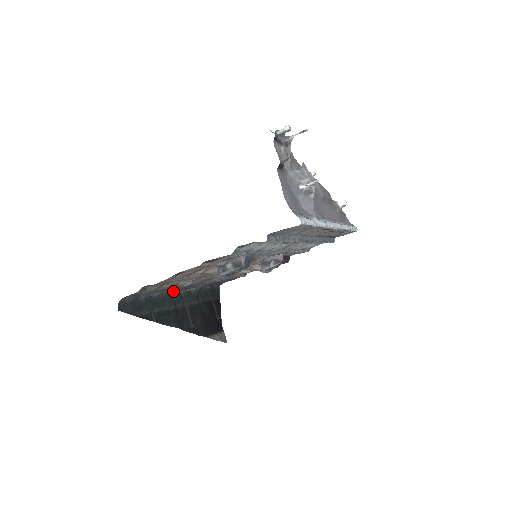
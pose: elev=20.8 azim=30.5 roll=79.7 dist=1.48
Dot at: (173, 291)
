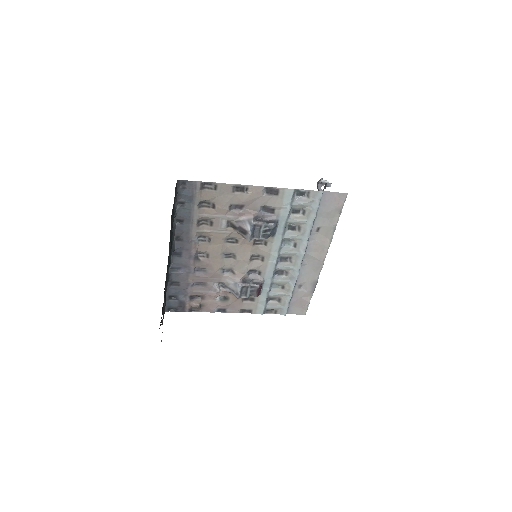
Dot at: (175, 243)
